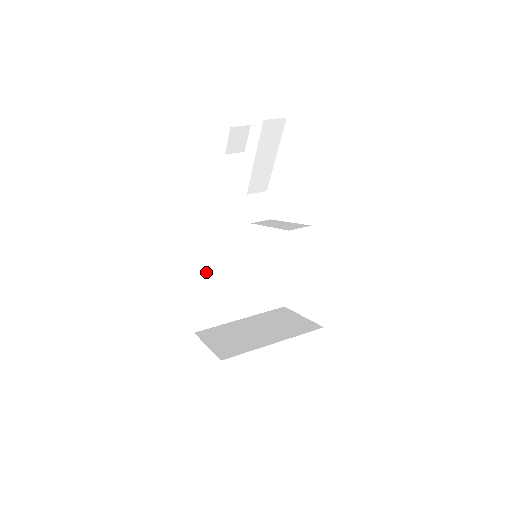
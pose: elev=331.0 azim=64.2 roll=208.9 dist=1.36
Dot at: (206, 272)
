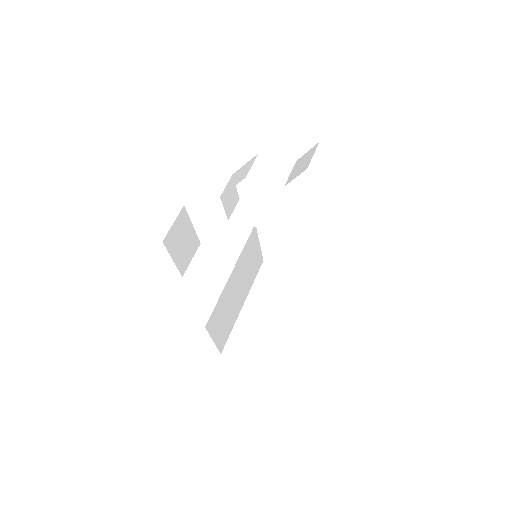
Dot at: (218, 306)
